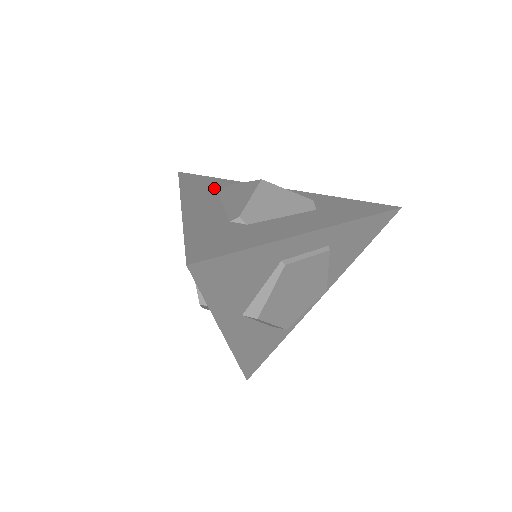
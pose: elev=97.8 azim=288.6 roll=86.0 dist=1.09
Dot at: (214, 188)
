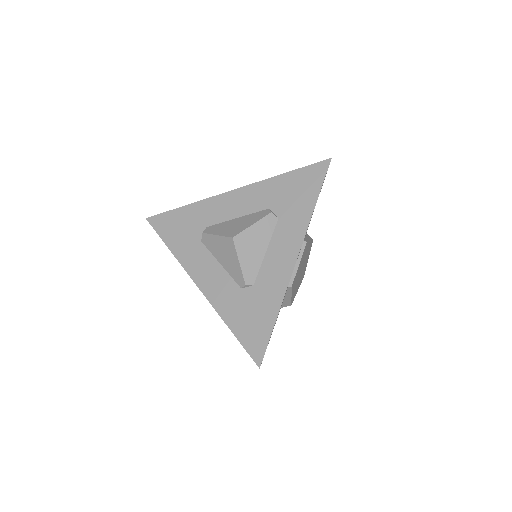
Dot at: (192, 234)
